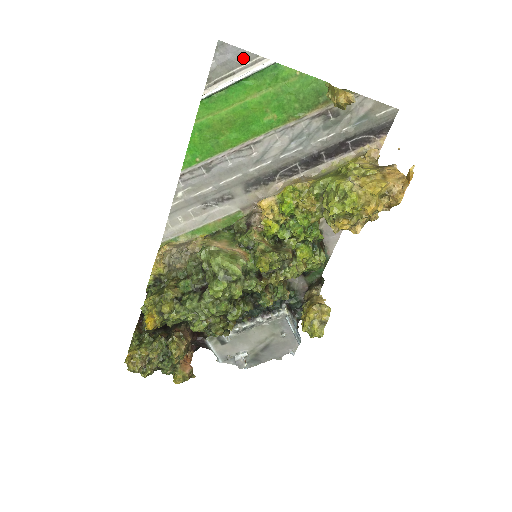
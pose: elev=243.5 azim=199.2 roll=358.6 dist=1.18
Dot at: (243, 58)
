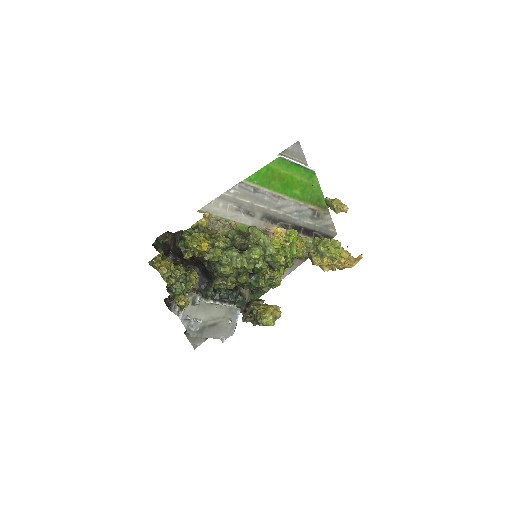
Dot at: (301, 157)
